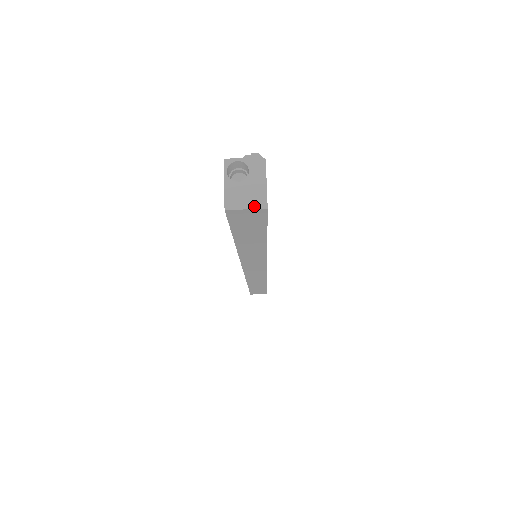
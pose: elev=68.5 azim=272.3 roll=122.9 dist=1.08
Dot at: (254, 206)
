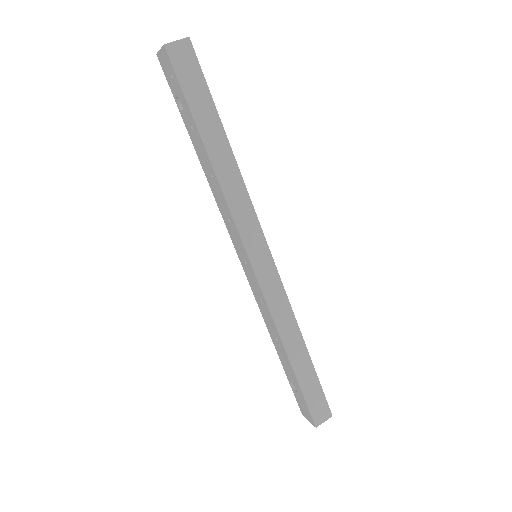
Dot at: (181, 39)
